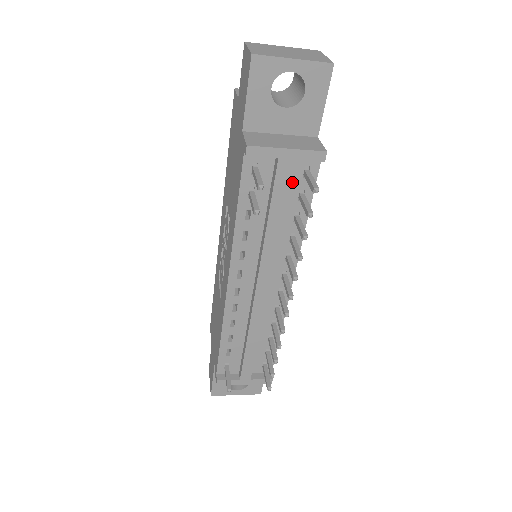
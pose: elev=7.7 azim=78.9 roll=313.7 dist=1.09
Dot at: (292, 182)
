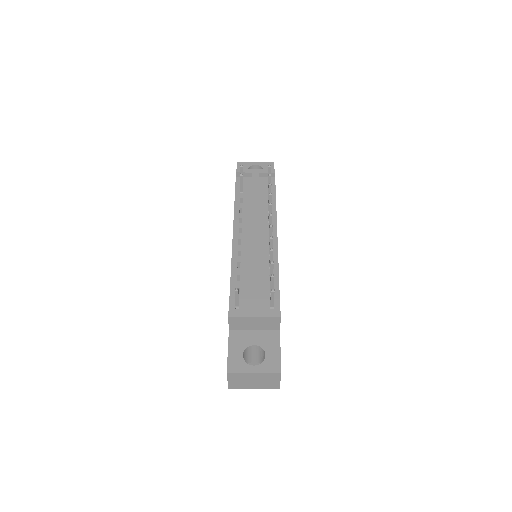
Dot at: (263, 187)
